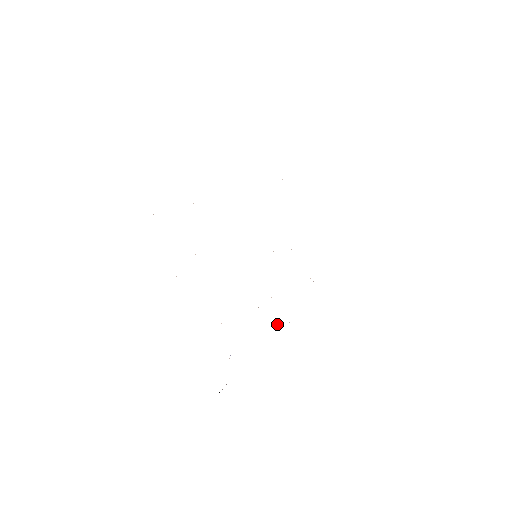
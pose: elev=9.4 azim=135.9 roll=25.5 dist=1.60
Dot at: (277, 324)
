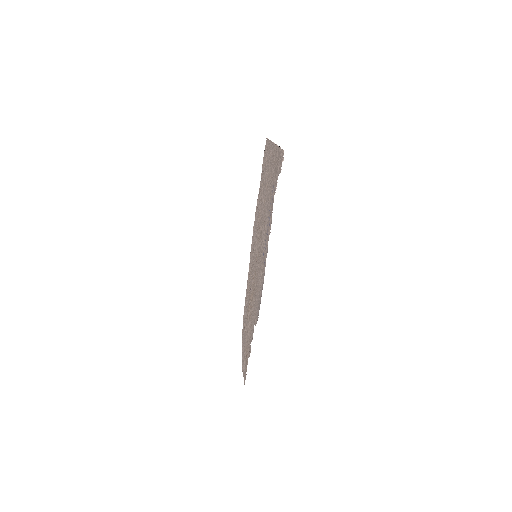
Dot at: (260, 283)
